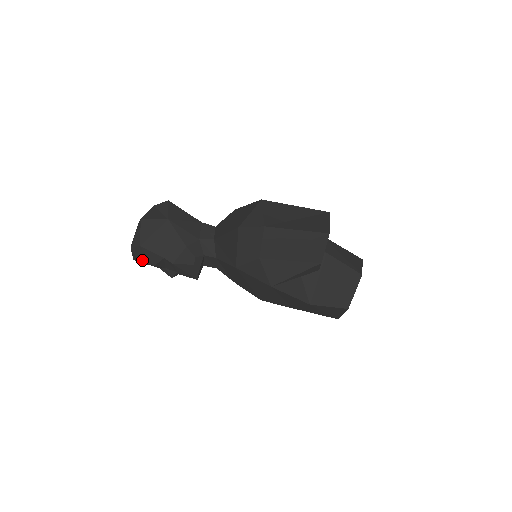
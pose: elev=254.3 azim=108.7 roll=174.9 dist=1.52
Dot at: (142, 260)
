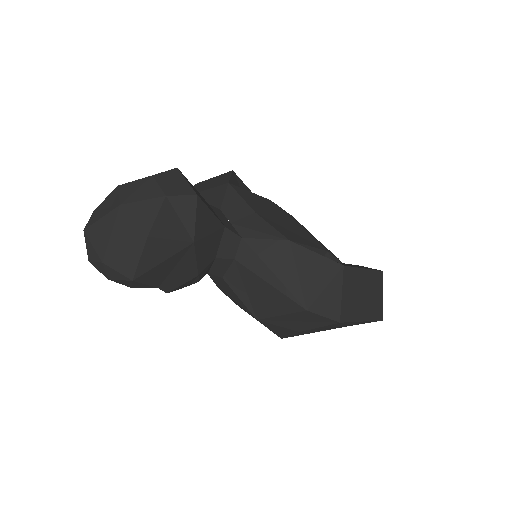
Dot at: (116, 282)
